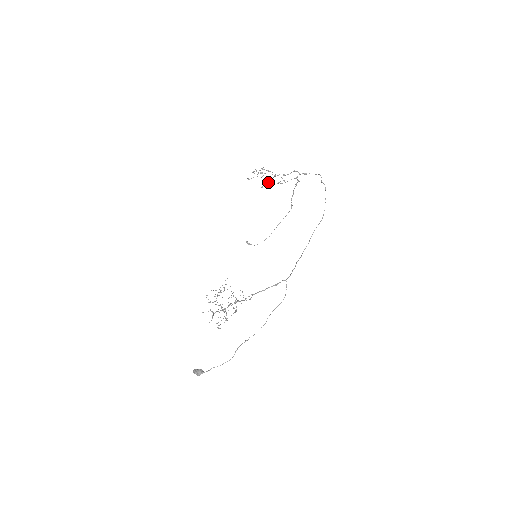
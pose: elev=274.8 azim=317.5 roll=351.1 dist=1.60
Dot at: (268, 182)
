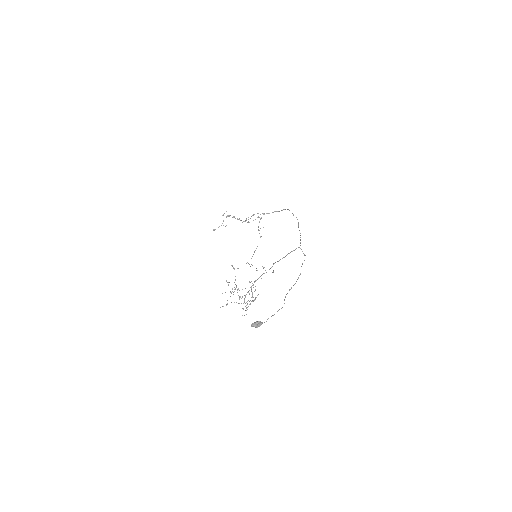
Dot at: occluded
